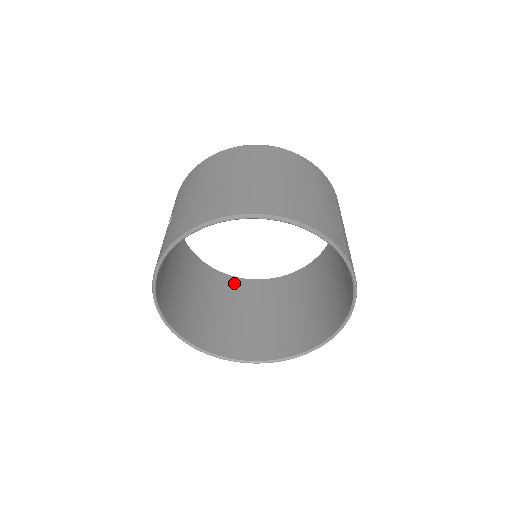
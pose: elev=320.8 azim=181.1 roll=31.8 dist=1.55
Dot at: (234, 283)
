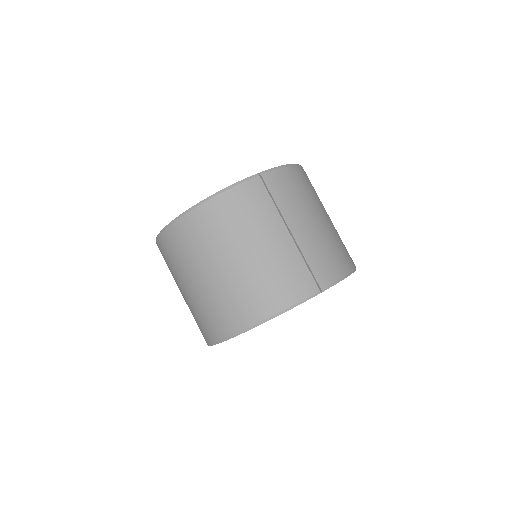
Dot at: occluded
